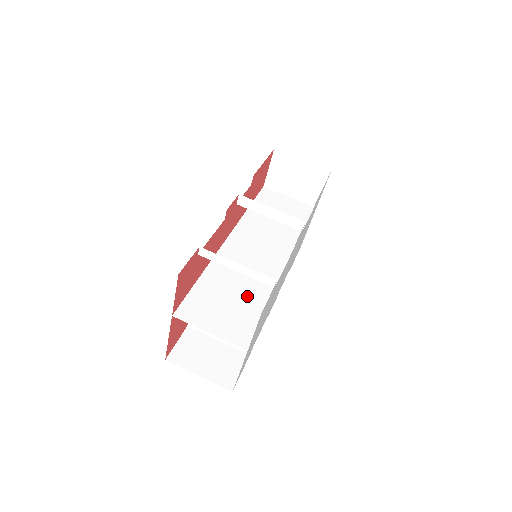
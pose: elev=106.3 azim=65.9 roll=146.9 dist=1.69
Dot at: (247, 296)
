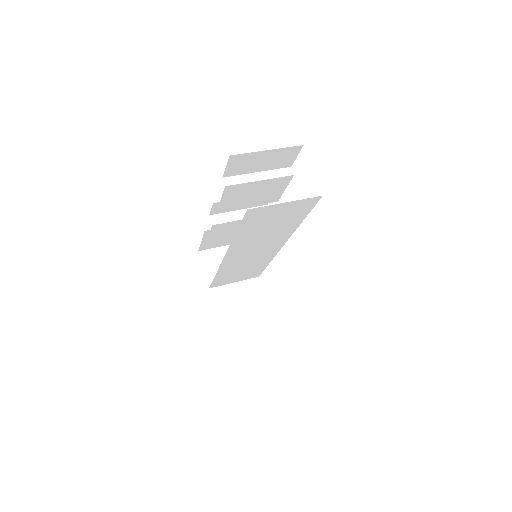
Dot at: (281, 226)
